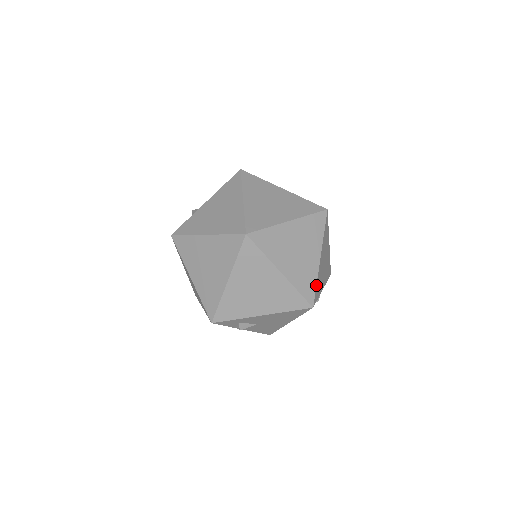
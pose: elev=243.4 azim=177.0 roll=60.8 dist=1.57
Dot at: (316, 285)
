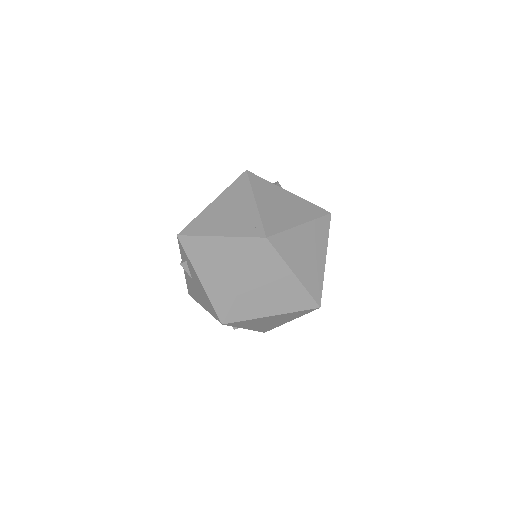
Dot at: (244, 320)
